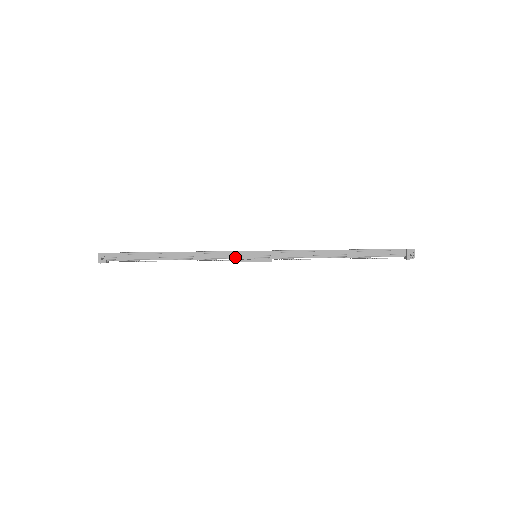
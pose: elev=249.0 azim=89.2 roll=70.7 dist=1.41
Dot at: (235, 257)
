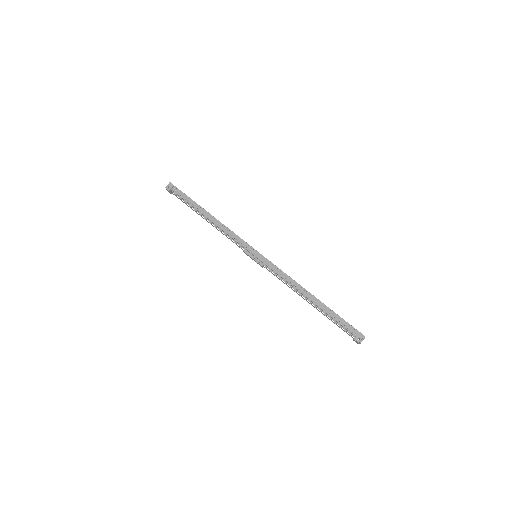
Dot at: (243, 245)
